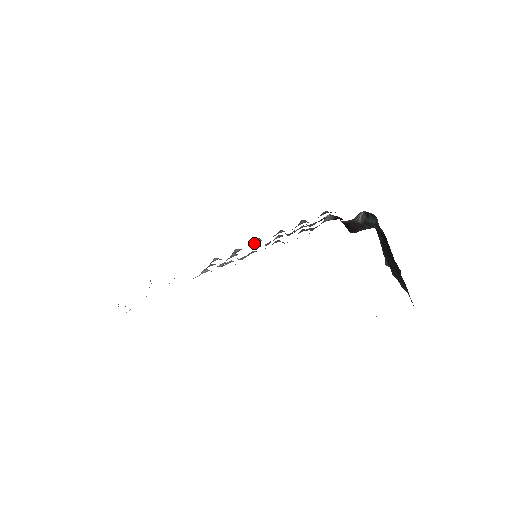
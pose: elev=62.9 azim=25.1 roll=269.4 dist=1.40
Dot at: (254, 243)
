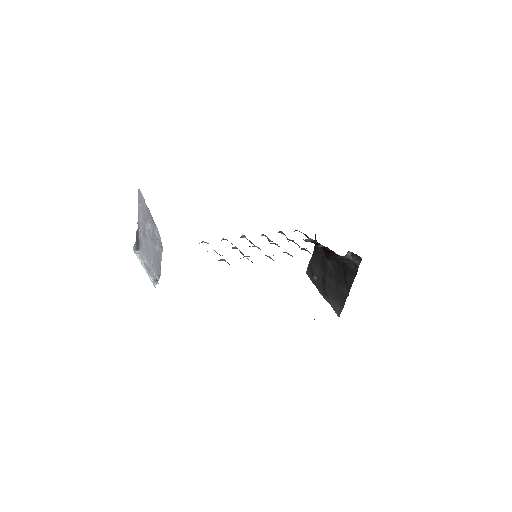
Dot at: occluded
